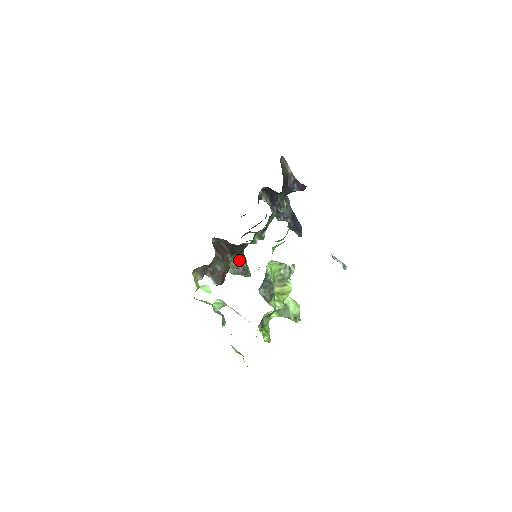
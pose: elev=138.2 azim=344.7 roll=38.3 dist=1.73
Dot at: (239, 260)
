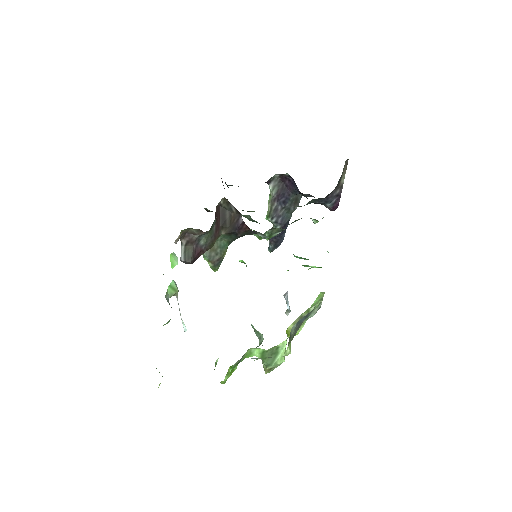
Dot at: (224, 245)
